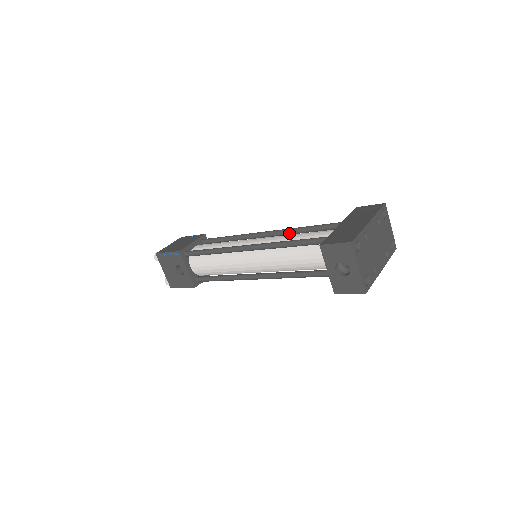
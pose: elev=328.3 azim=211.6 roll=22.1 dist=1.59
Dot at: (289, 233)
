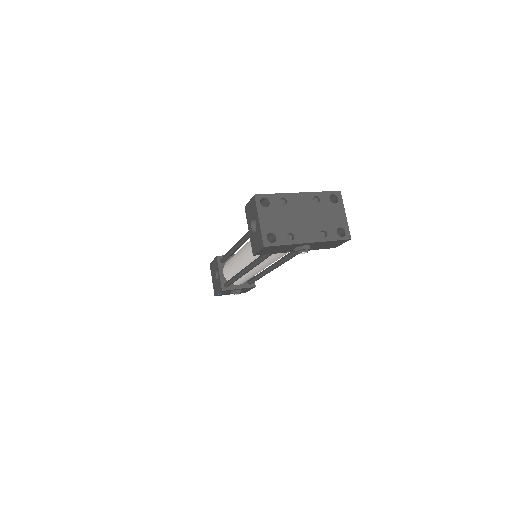
Dot at: occluded
